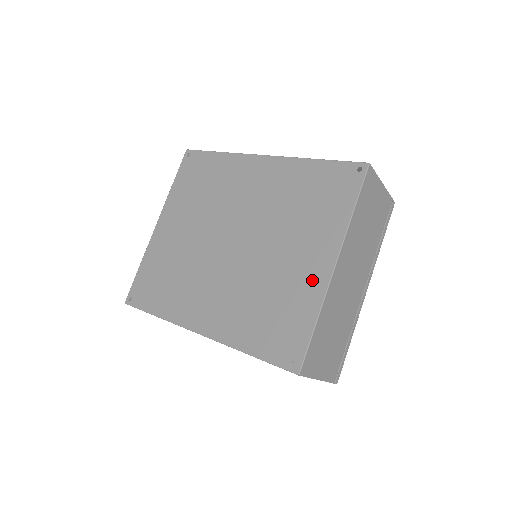
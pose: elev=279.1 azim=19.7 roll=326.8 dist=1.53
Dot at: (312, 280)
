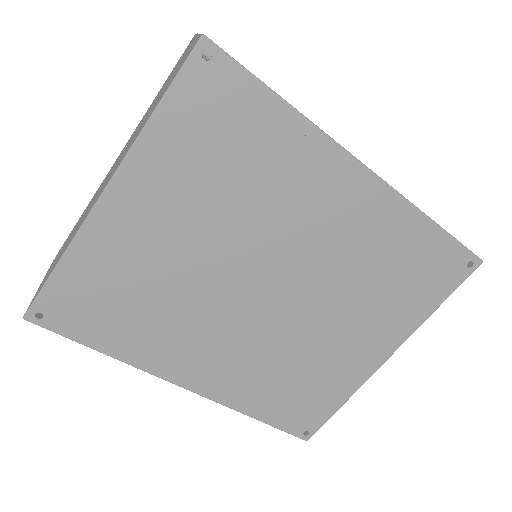
Dot at: (358, 367)
